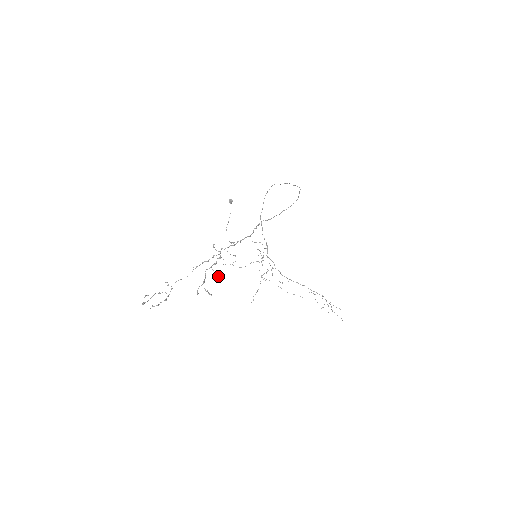
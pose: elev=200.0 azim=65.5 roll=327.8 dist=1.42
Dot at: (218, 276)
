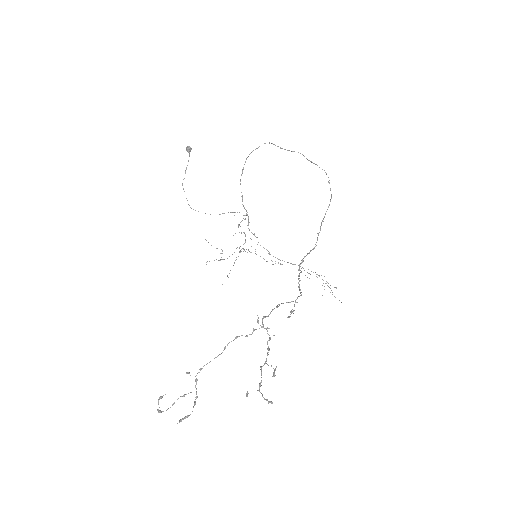
Dot at: (274, 369)
